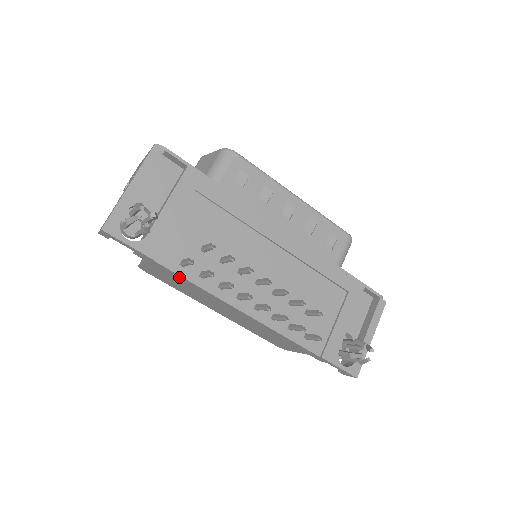
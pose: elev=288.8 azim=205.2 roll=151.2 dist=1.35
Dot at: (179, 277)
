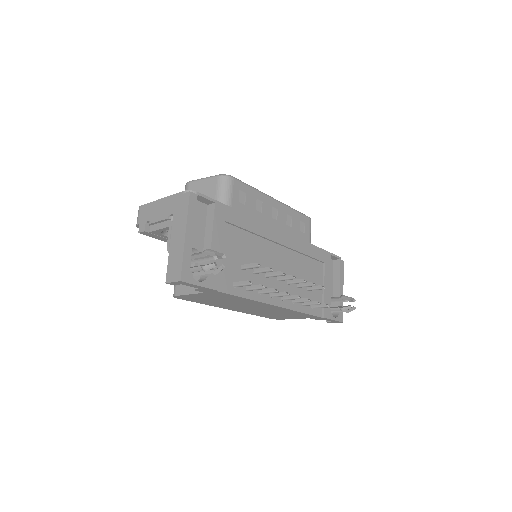
Dot at: (231, 296)
